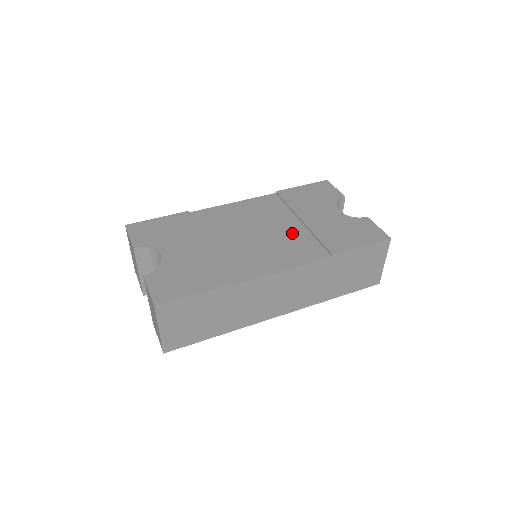
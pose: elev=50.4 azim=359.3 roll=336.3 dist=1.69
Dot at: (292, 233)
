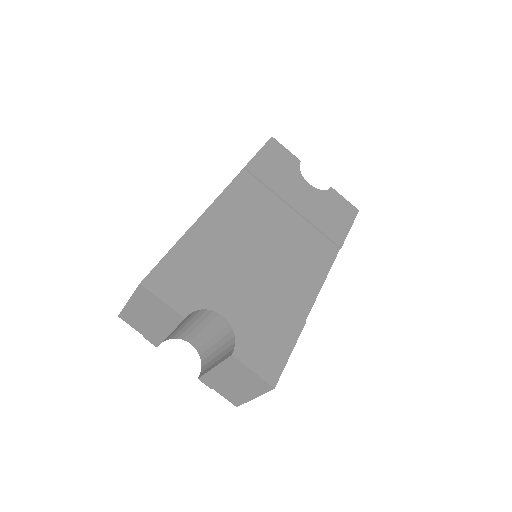
Dot at: (297, 229)
